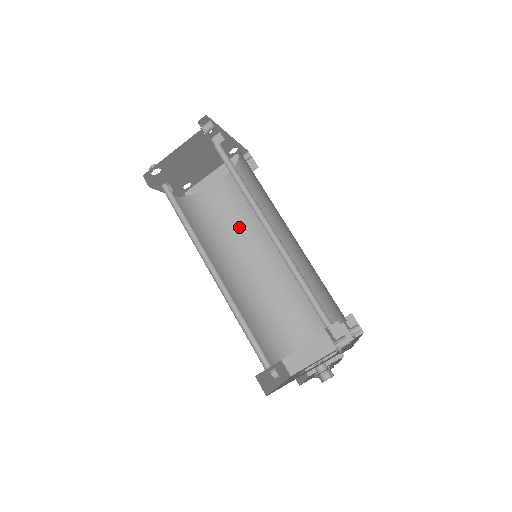
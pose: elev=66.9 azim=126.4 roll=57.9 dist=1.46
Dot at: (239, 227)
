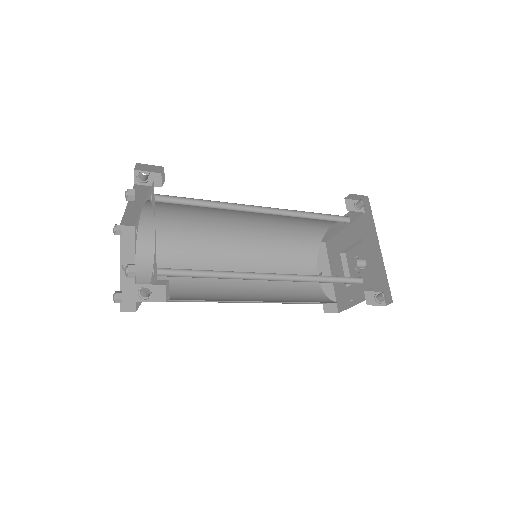
Dot at: (202, 217)
